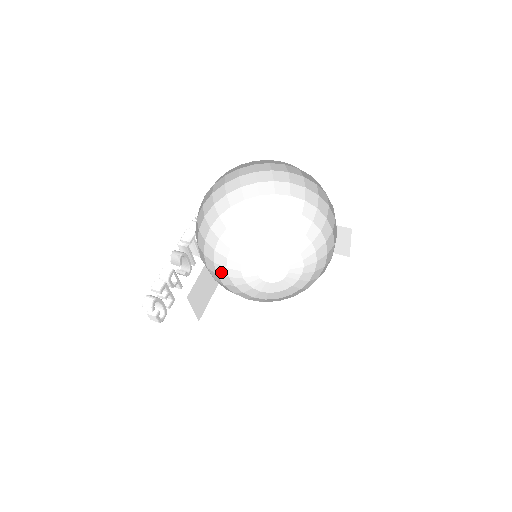
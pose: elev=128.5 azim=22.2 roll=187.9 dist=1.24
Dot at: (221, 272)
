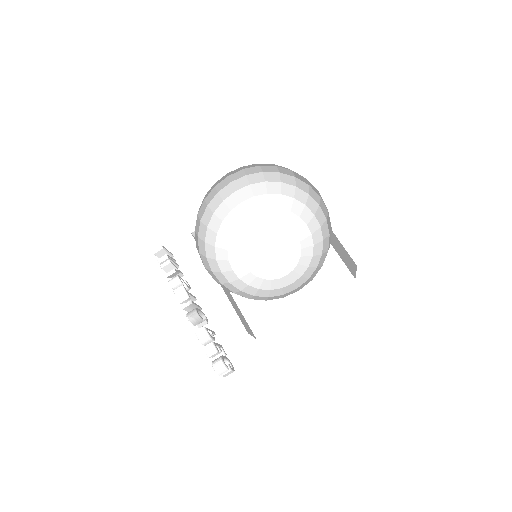
Dot at: (252, 292)
